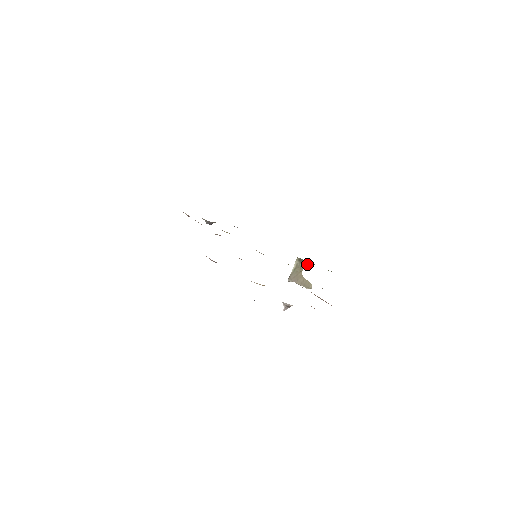
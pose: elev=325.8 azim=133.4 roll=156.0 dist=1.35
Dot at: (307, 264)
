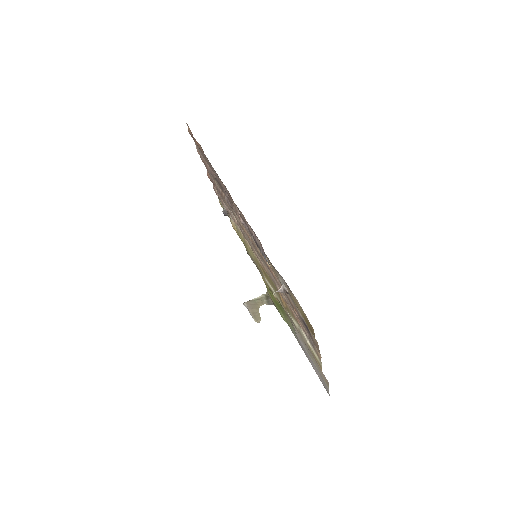
Dot at: (270, 303)
